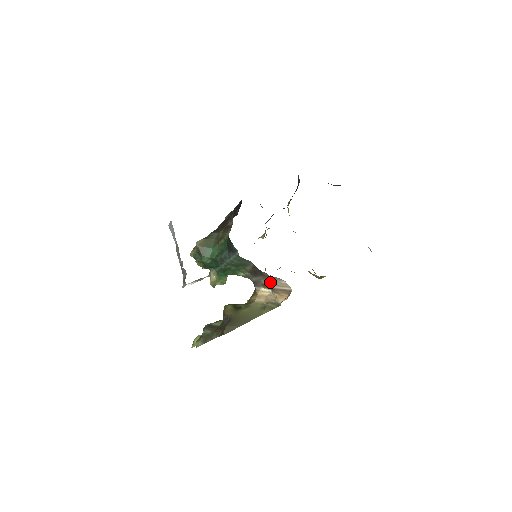
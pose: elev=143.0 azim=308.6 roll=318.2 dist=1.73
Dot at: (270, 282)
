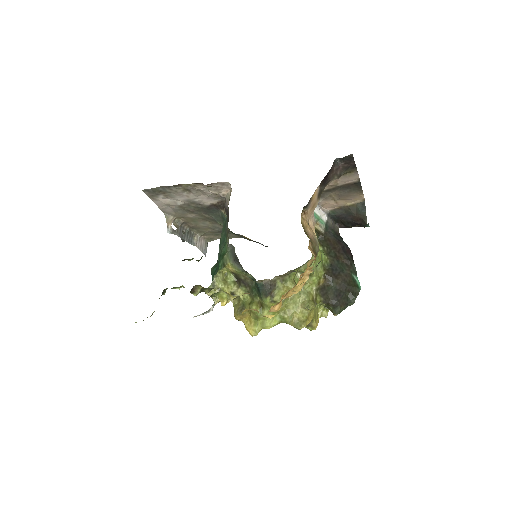
Dot at: occluded
